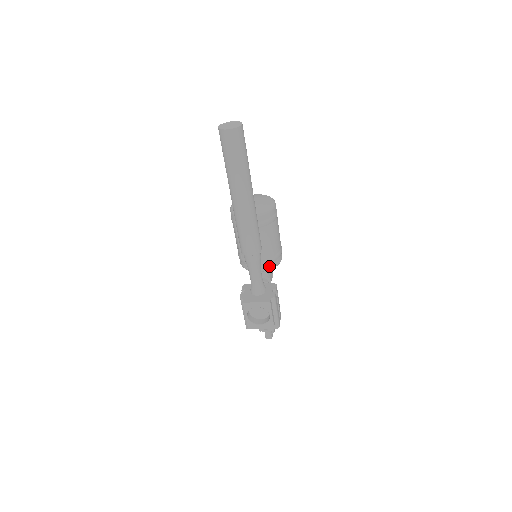
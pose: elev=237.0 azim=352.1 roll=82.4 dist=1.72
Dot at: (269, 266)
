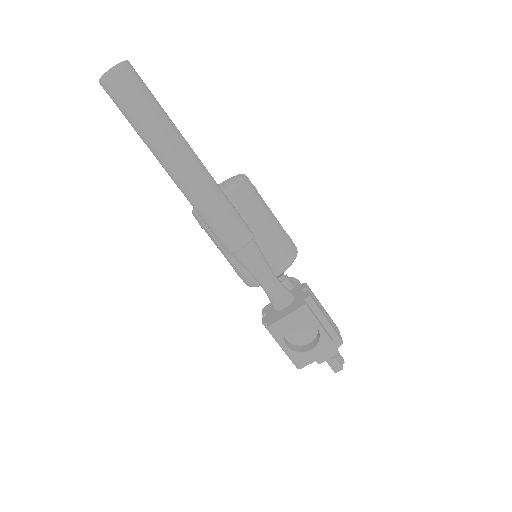
Dot at: (282, 263)
